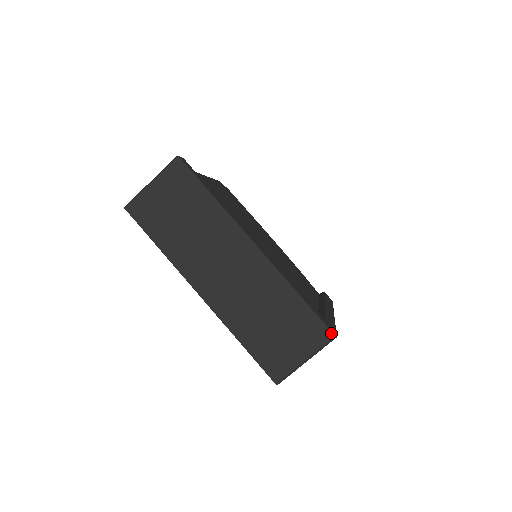
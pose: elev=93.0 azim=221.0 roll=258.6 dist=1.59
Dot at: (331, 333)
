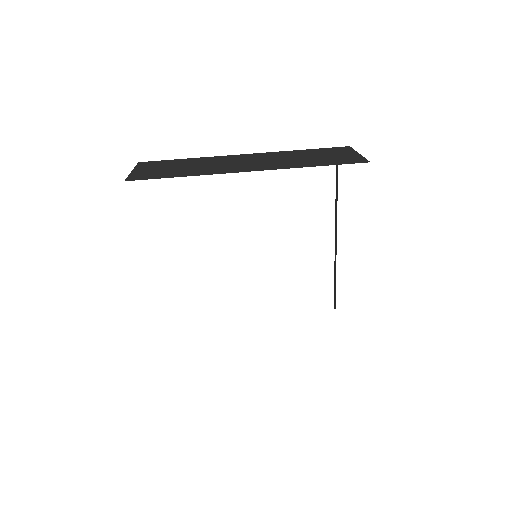
Dot at: (346, 147)
